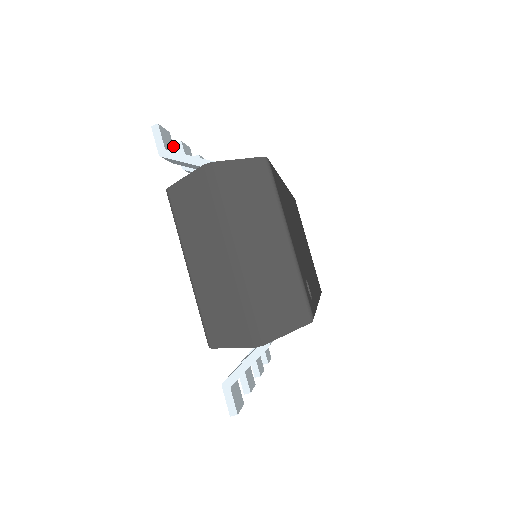
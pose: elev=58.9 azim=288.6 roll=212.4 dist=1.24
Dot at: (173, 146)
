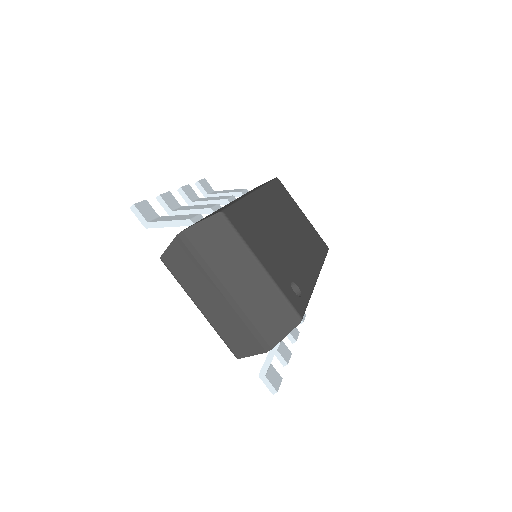
Dot at: (153, 209)
